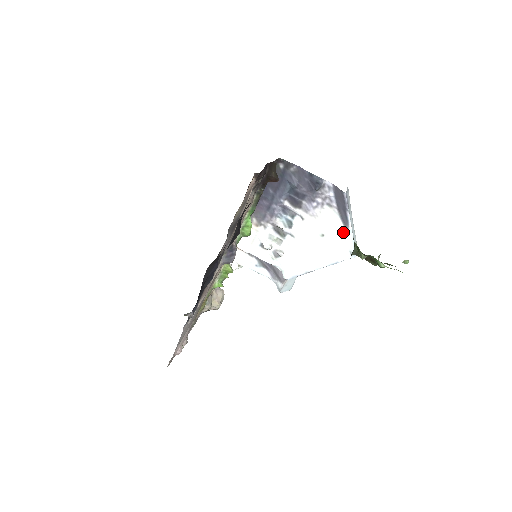
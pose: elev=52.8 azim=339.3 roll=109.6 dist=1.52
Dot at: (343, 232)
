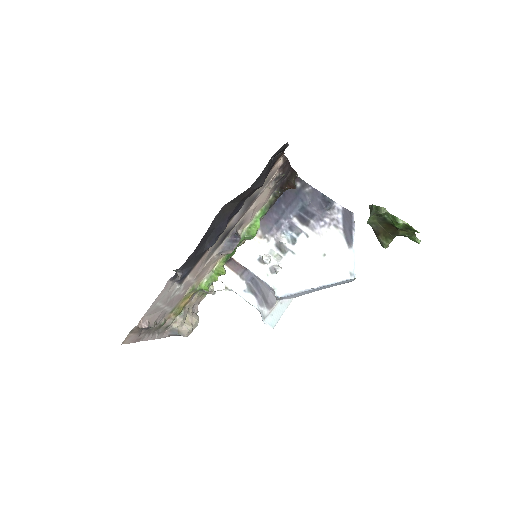
Dot at: (346, 252)
